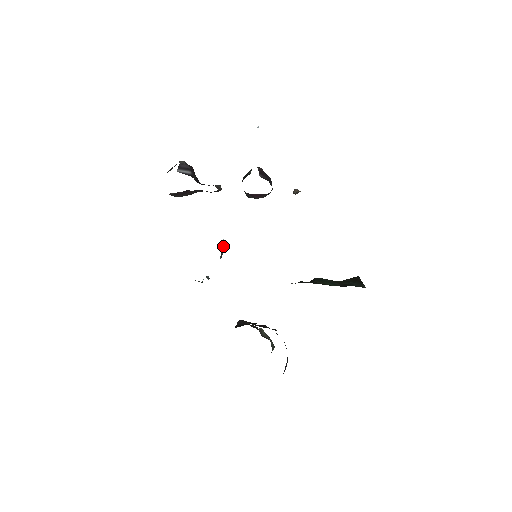
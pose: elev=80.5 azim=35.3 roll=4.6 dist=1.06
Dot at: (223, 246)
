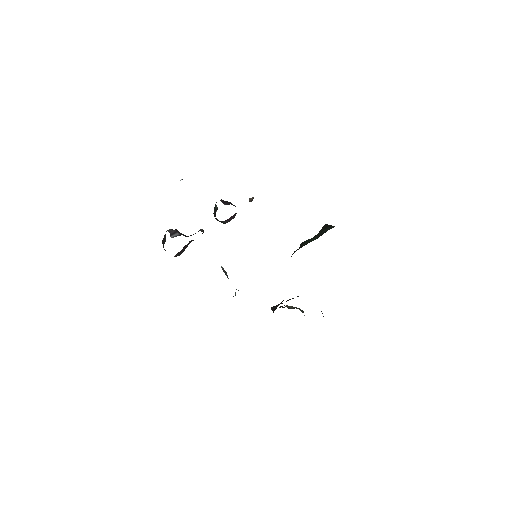
Dot at: (224, 270)
